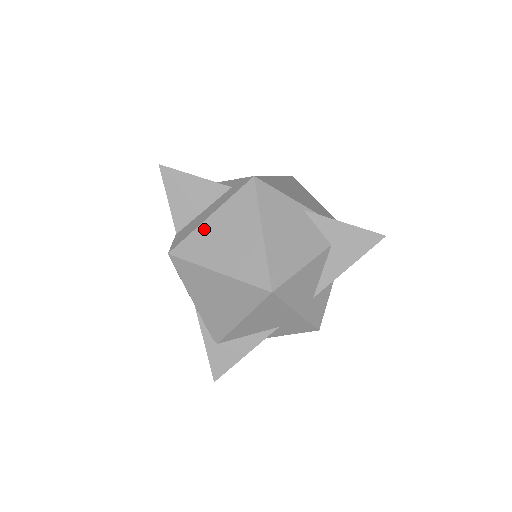
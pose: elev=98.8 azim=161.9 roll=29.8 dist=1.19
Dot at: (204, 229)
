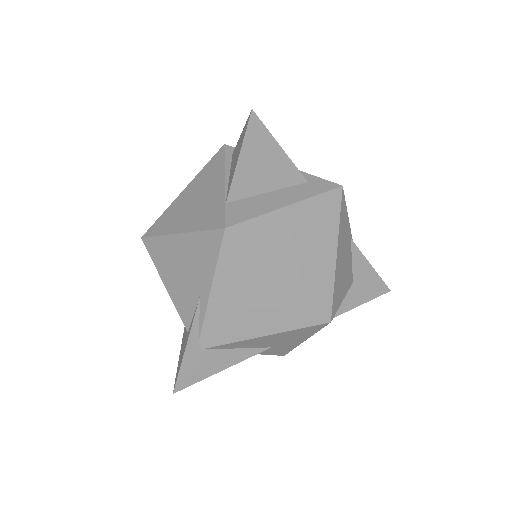
Dot at: (278, 218)
